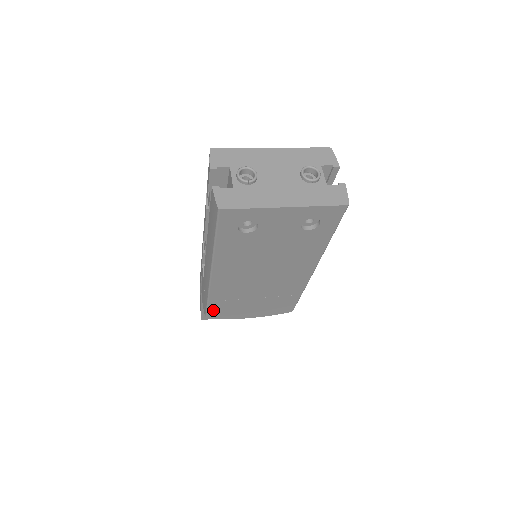
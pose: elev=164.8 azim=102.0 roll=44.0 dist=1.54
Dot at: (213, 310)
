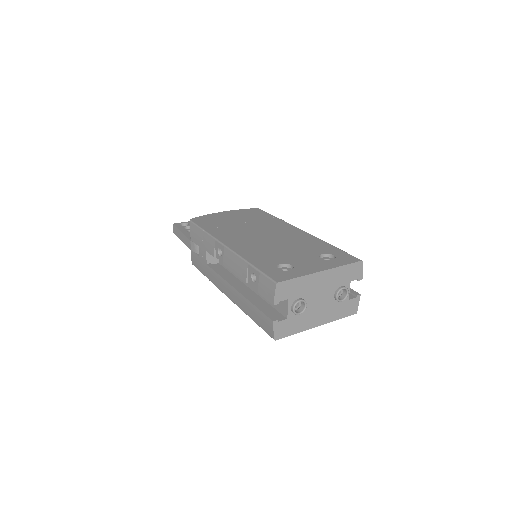
Dot at: occluded
